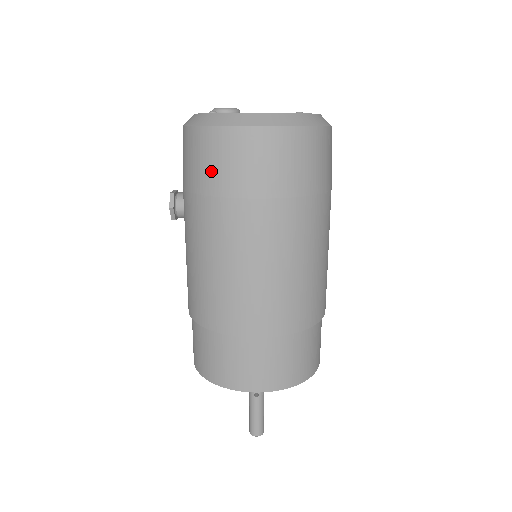
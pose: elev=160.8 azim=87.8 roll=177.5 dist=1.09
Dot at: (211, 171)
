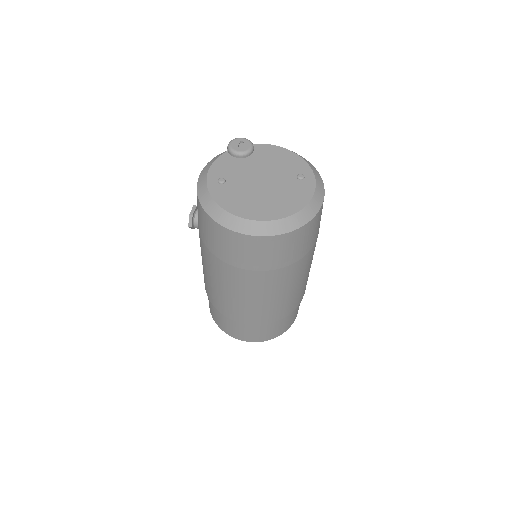
Dot at: (213, 242)
